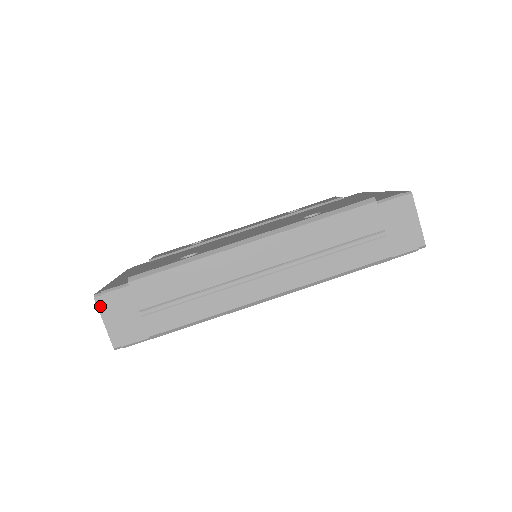
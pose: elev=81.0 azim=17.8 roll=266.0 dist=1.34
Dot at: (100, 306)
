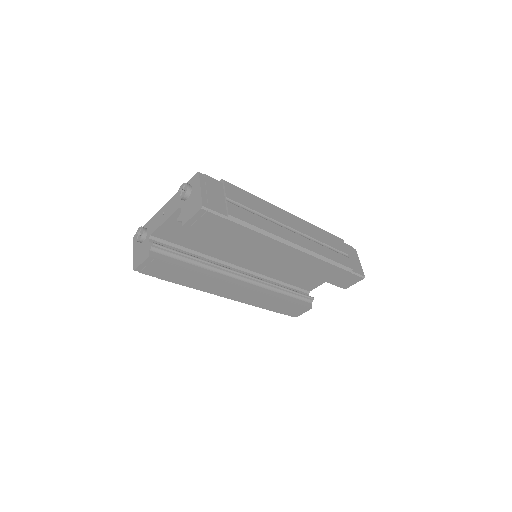
Dot at: (201, 179)
